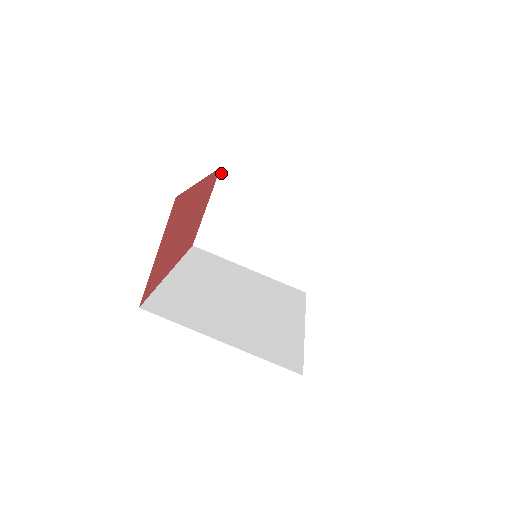
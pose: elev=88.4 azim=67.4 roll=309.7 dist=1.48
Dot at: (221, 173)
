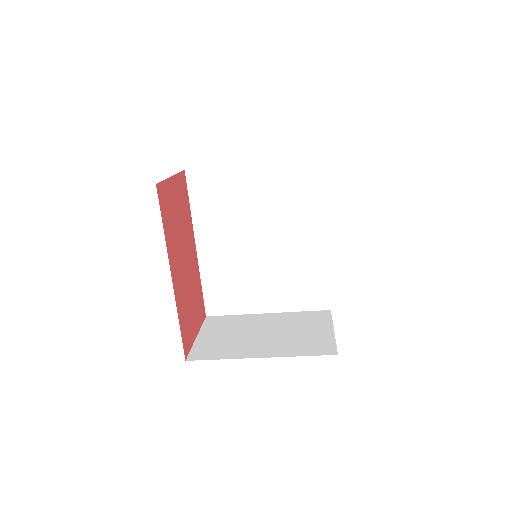
Dot at: occluded
